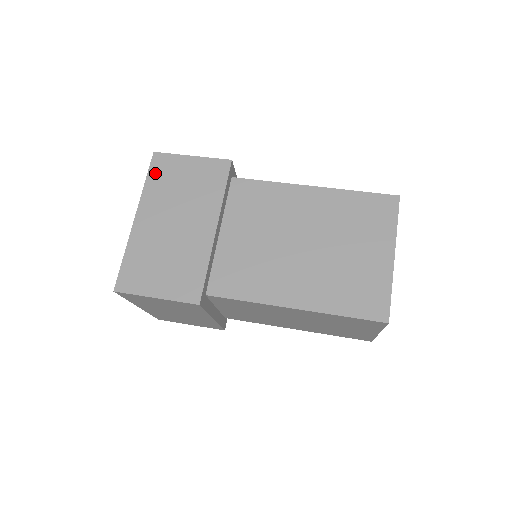
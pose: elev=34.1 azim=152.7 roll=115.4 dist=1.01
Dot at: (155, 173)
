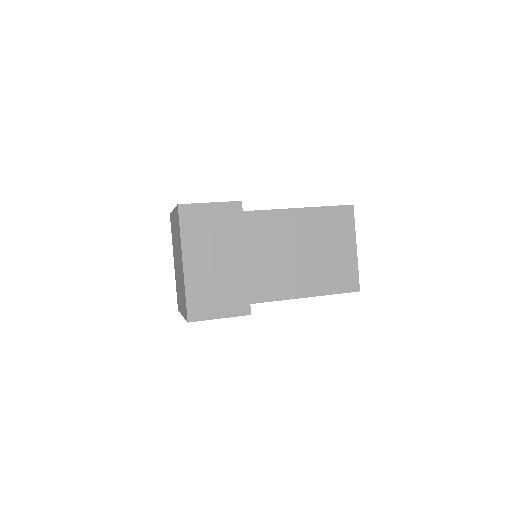
Dot at: (186, 223)
